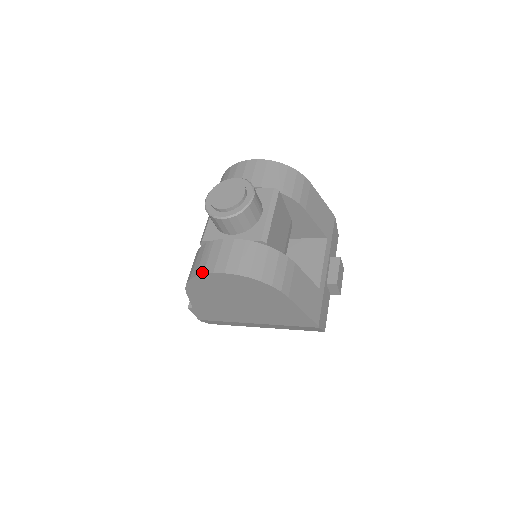
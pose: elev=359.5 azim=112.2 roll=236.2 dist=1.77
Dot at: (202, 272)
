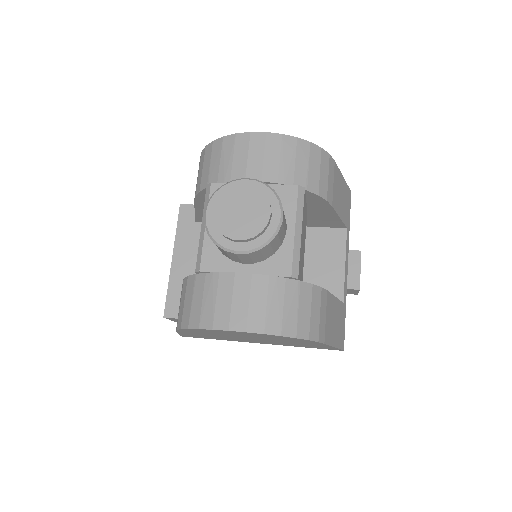
Dot at: (210, 326)
